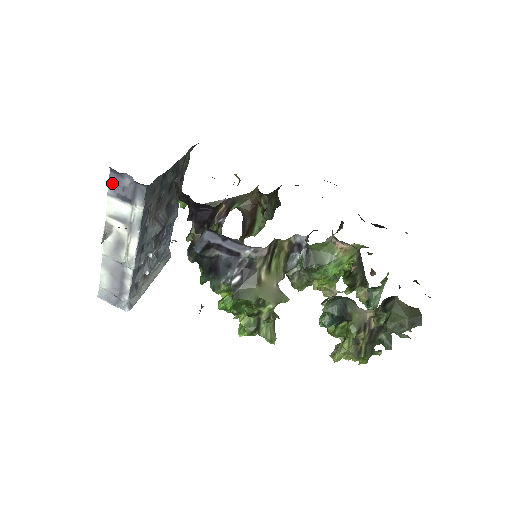
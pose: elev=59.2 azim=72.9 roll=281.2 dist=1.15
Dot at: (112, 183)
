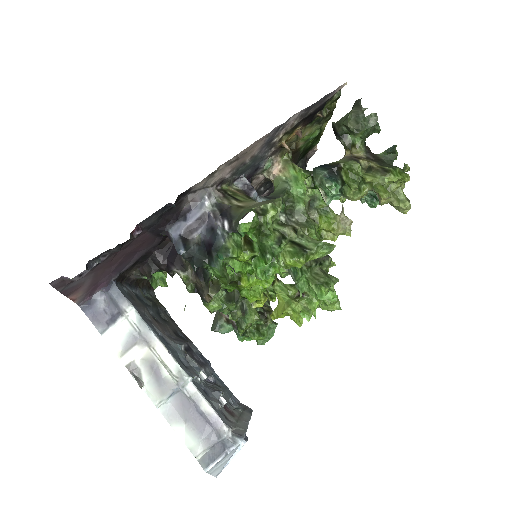
Dot at: (95, 320)
